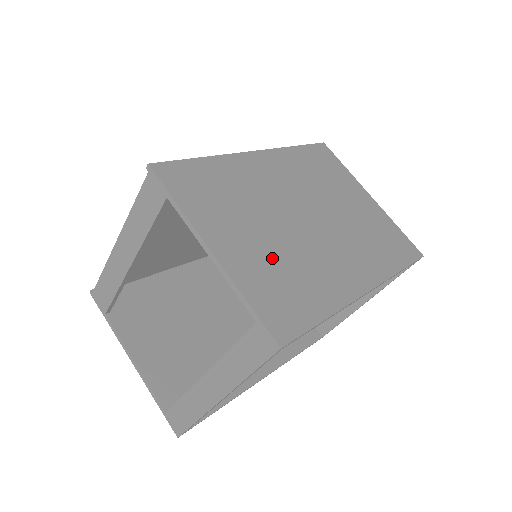
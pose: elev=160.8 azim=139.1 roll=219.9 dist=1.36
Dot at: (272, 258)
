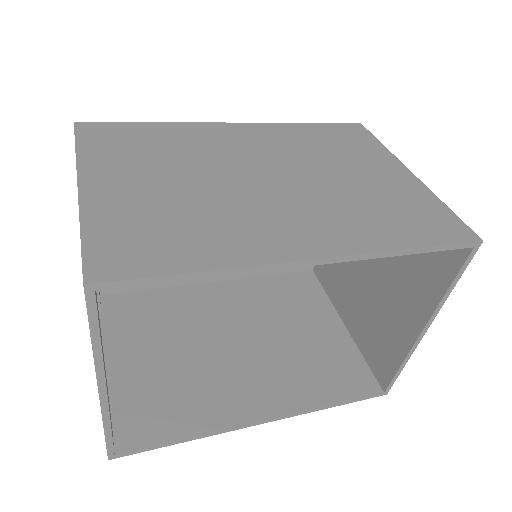
Dot at: (164, 203)
